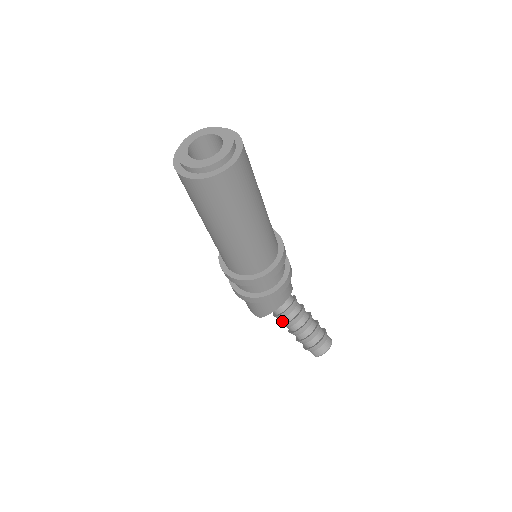
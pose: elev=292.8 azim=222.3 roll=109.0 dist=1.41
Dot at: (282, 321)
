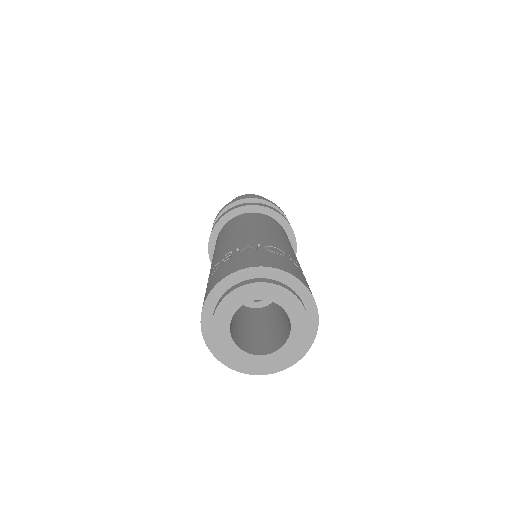
Dot at: occluded
